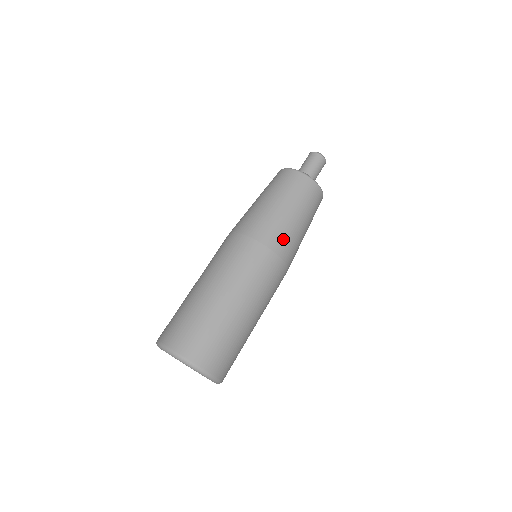
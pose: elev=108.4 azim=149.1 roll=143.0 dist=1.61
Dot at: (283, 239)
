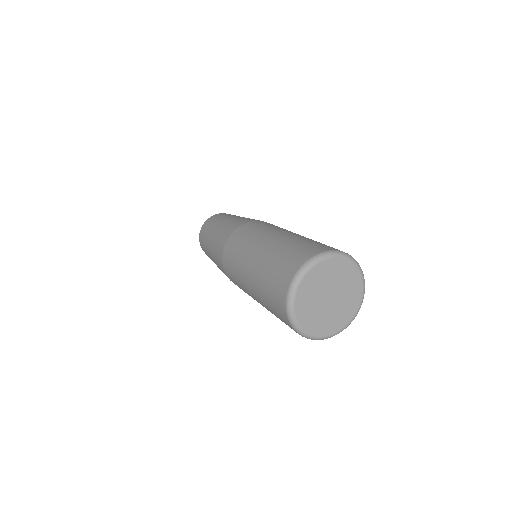
Dot at: (236, 223)
